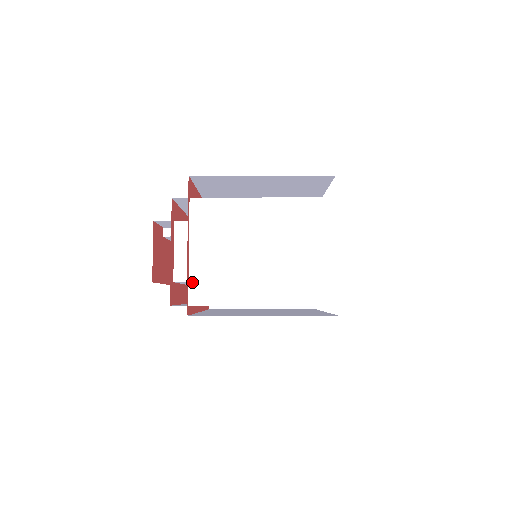
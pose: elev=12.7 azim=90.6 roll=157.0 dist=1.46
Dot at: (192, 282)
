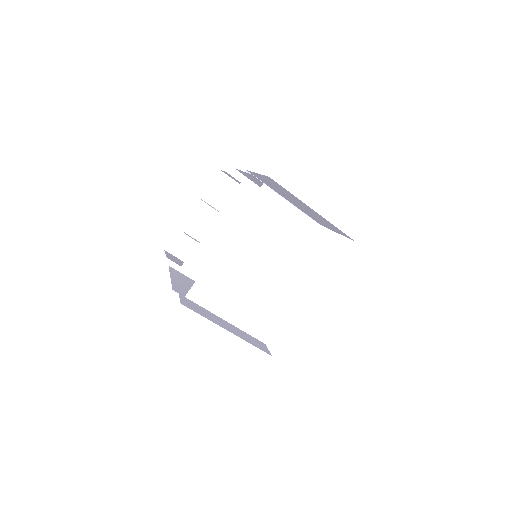
Dot at: (261, 183)
